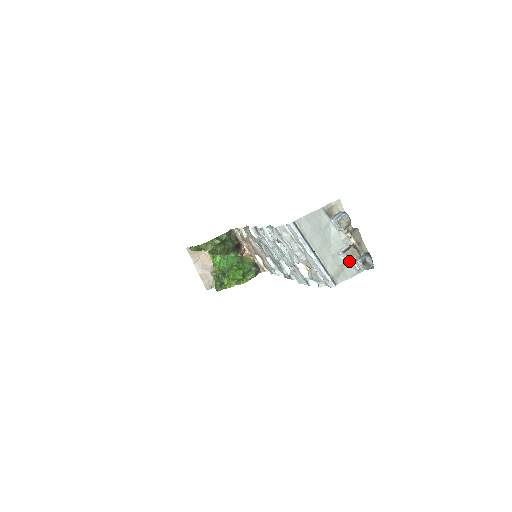
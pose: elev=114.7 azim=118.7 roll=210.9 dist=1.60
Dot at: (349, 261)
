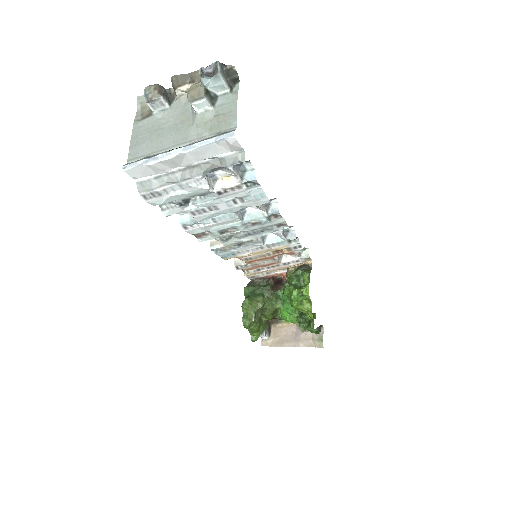
Dot at: (202, 99)
